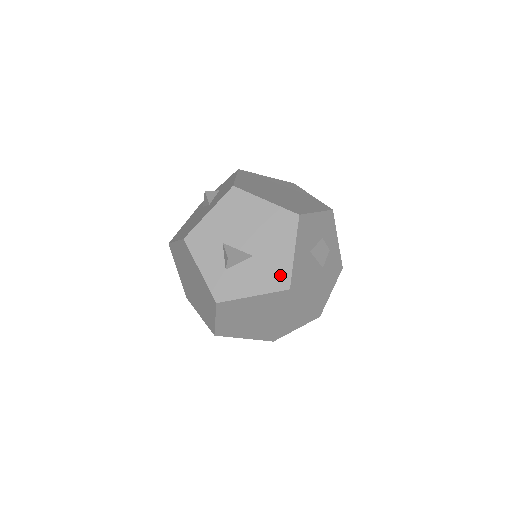
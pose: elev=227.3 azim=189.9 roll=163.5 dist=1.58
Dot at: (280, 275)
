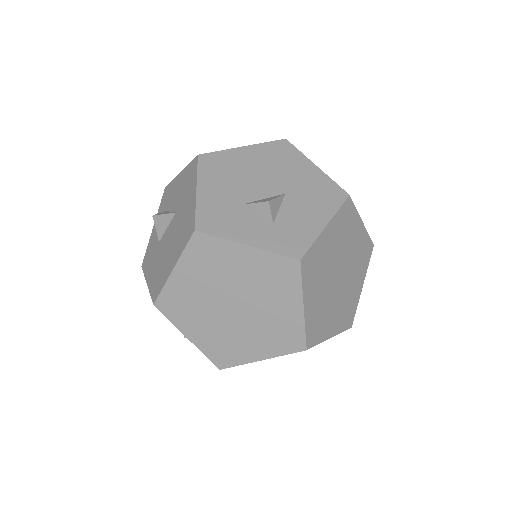
Dot at: (327, 191)
